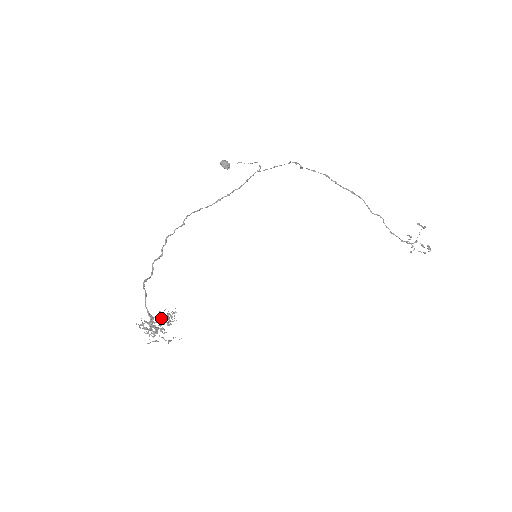
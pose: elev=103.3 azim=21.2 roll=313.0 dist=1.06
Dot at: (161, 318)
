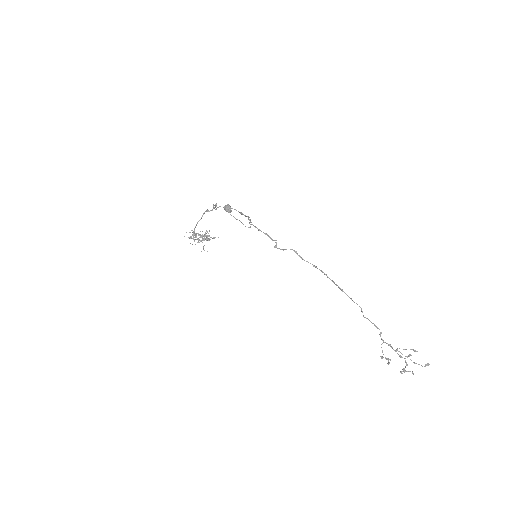
Dot at: (201, 237)
